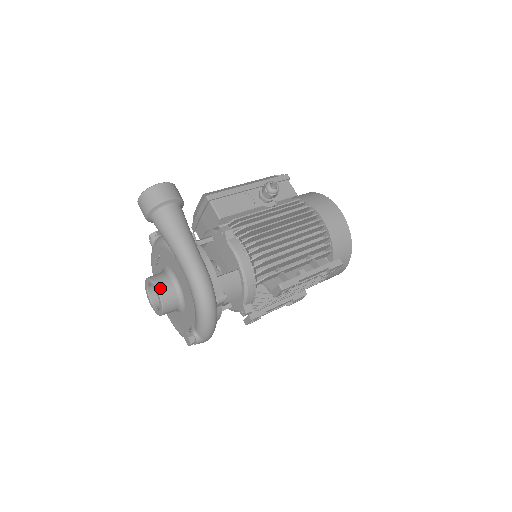
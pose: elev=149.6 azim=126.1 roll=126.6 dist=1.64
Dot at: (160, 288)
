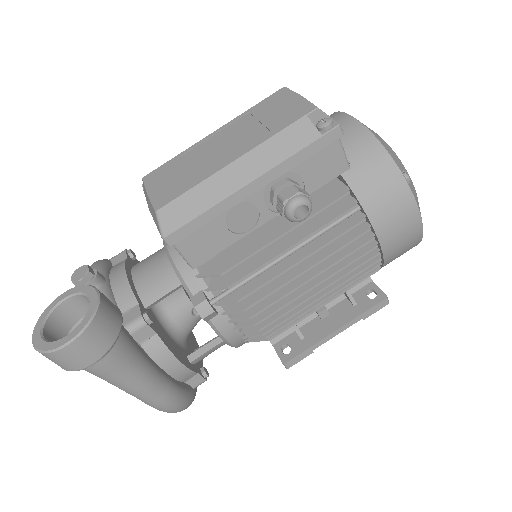
Dot at: occluded
